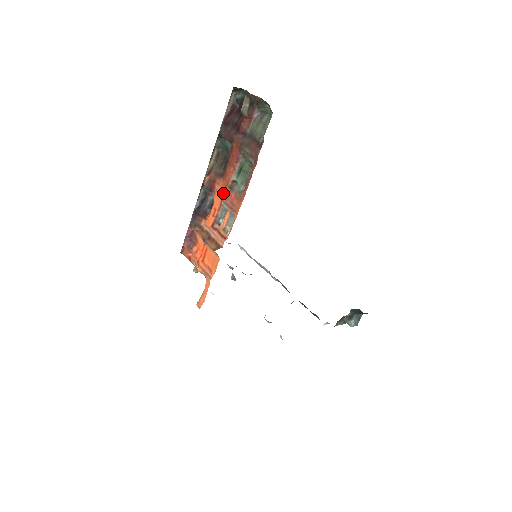
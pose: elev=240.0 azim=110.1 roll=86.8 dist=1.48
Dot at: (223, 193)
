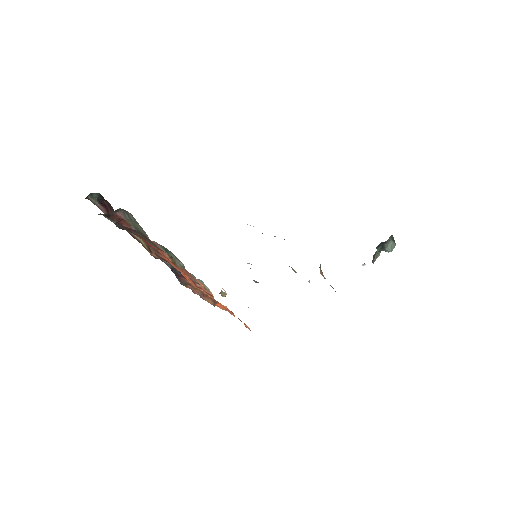
Dot at: (175, 266)
